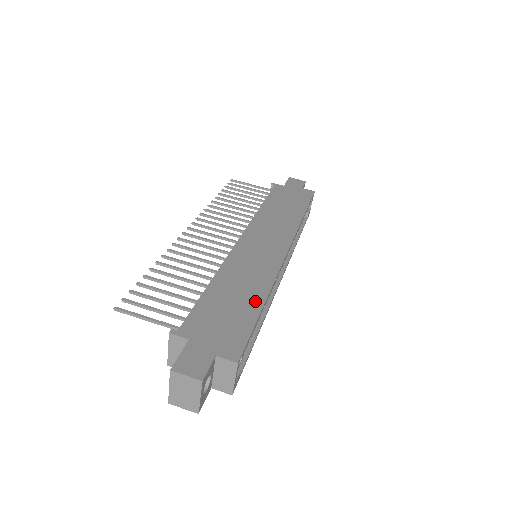
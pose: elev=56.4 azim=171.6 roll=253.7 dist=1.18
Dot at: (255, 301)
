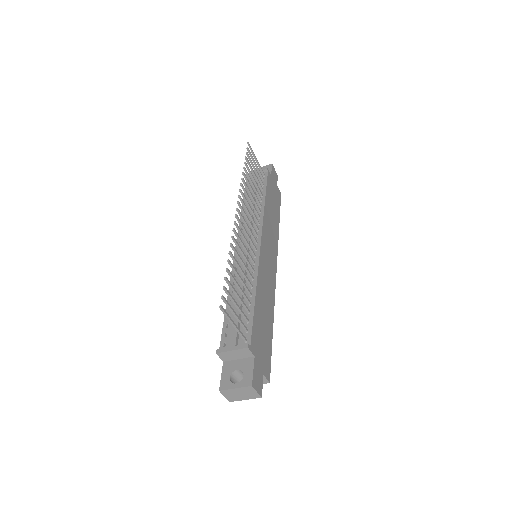
Dot at: (271, 322)
